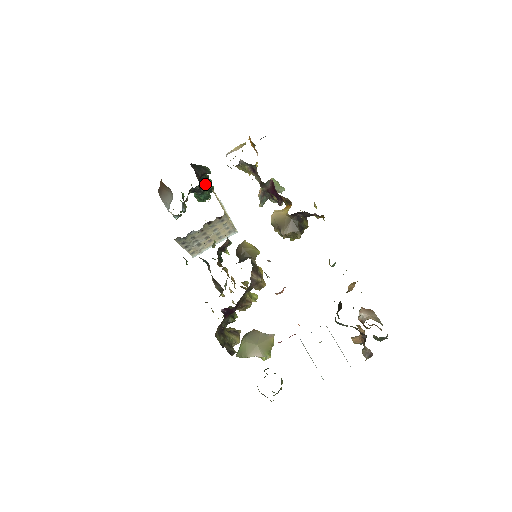
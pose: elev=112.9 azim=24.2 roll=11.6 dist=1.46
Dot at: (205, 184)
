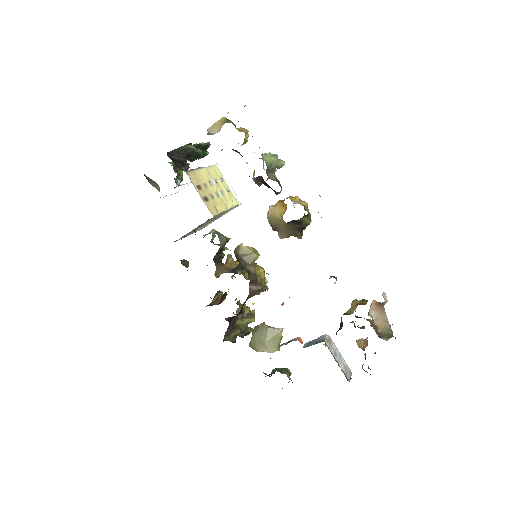
Dot at: (194, 156)
